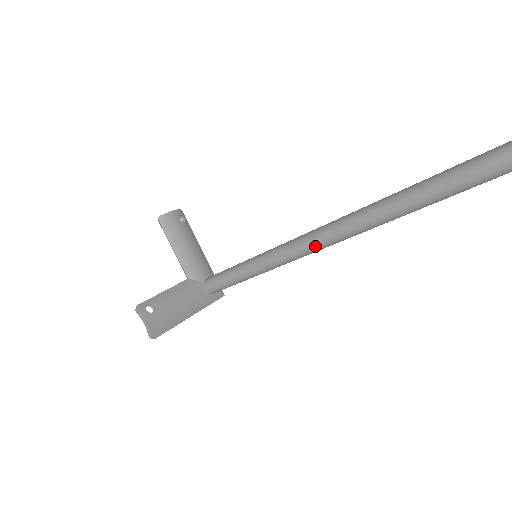
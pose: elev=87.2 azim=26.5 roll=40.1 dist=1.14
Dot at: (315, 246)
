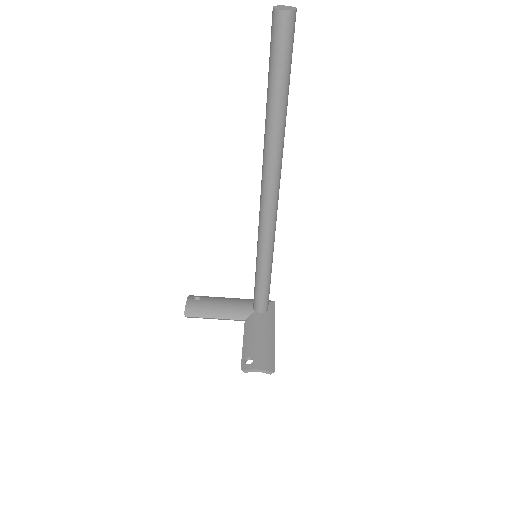
Dot at: (272, 206)
